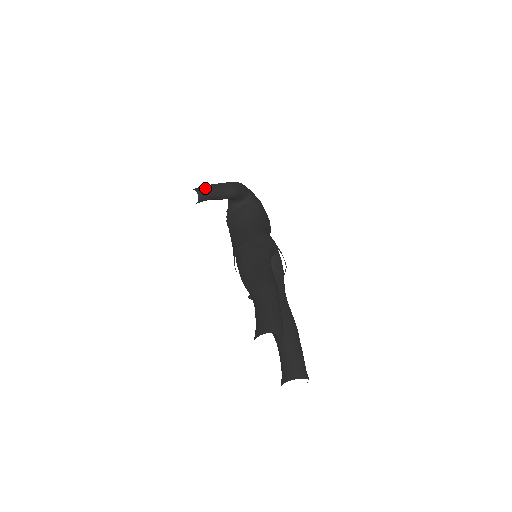
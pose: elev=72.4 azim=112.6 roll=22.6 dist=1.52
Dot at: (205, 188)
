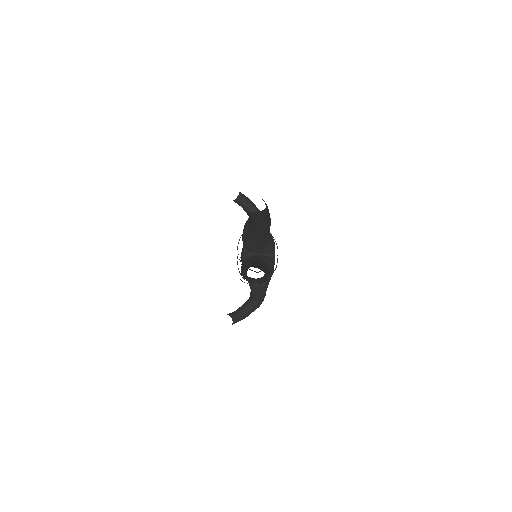
Dot at: (245, 196)
